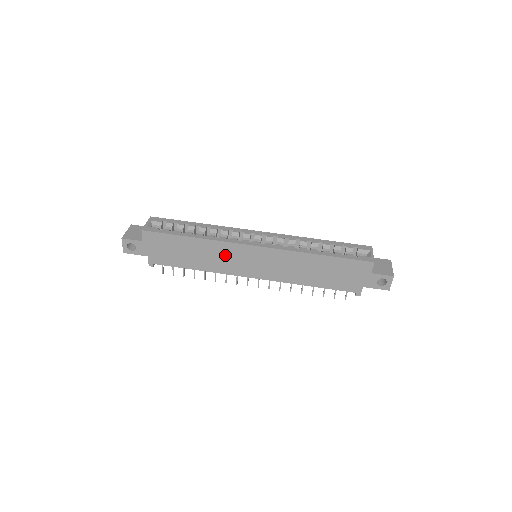
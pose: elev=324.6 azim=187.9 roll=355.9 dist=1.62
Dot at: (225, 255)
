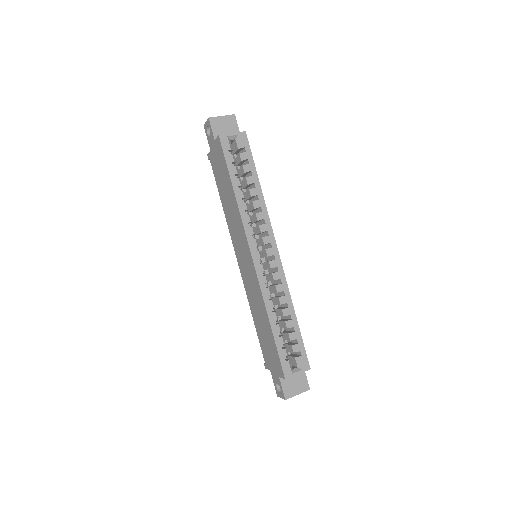
Dot at: (238, 228)
